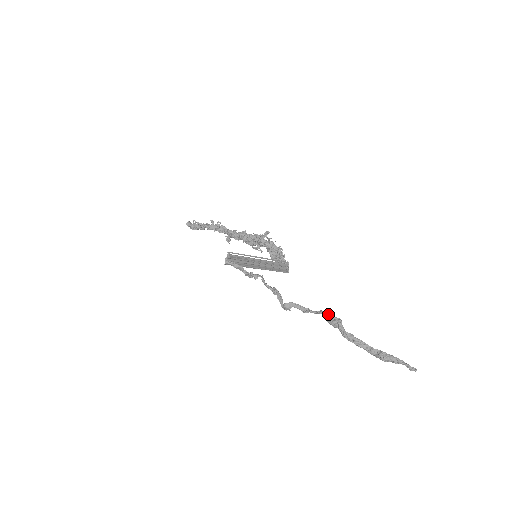
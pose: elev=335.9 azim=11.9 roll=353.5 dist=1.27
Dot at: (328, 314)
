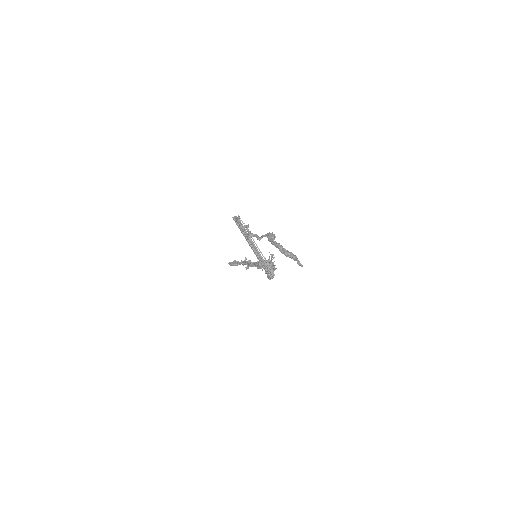
Dot at: occluded
